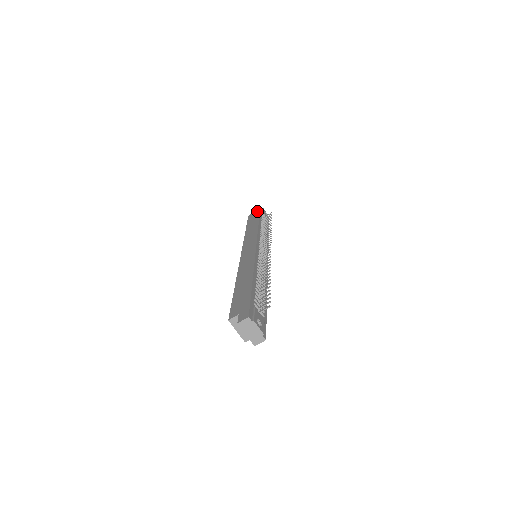
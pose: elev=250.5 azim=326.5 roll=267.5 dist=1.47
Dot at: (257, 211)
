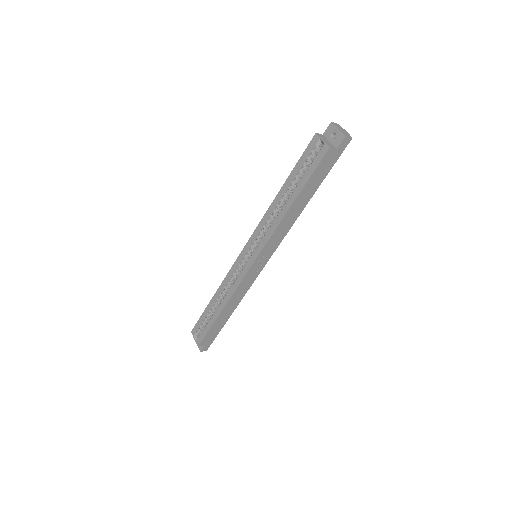
Dot at: occluded
